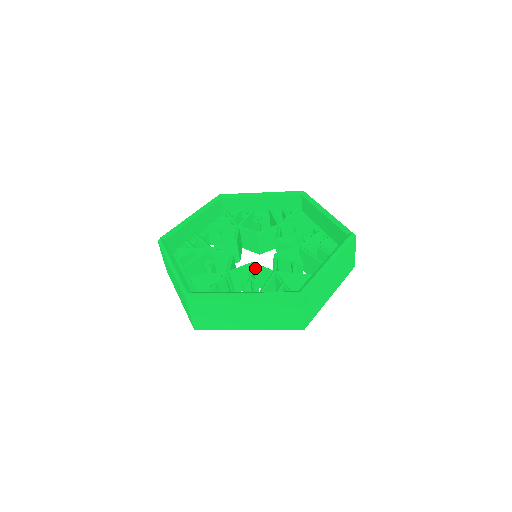
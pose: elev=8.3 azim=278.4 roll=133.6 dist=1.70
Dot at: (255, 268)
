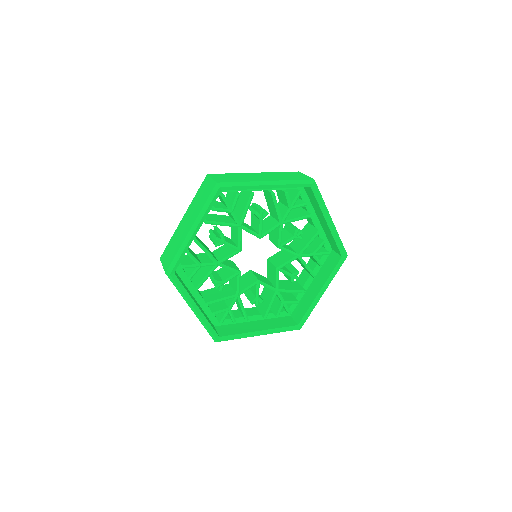
Dot at: (260, 283)
